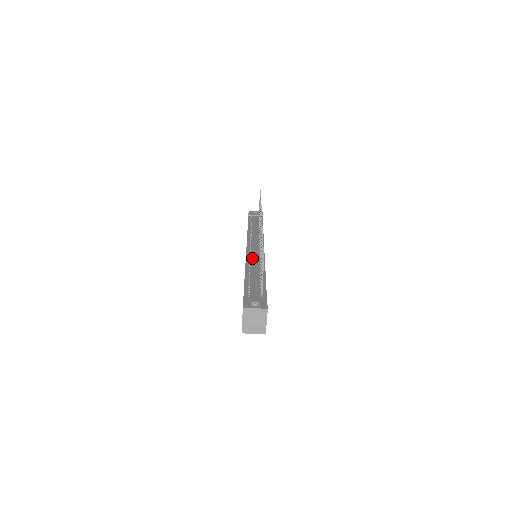
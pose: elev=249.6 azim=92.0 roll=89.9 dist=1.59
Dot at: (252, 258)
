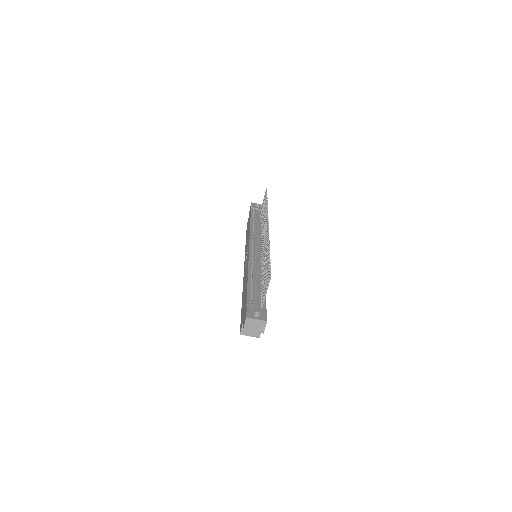
Dot at: (254, 261)
